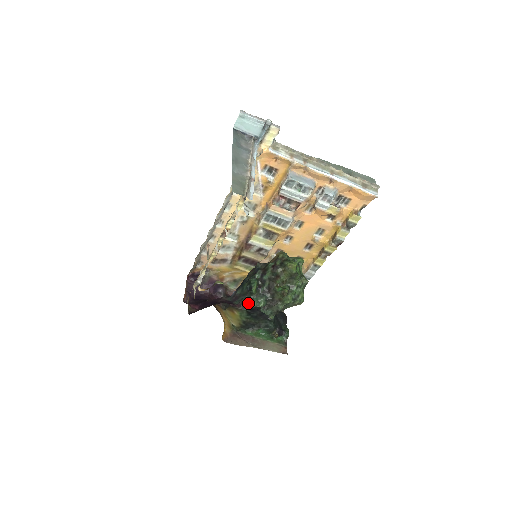
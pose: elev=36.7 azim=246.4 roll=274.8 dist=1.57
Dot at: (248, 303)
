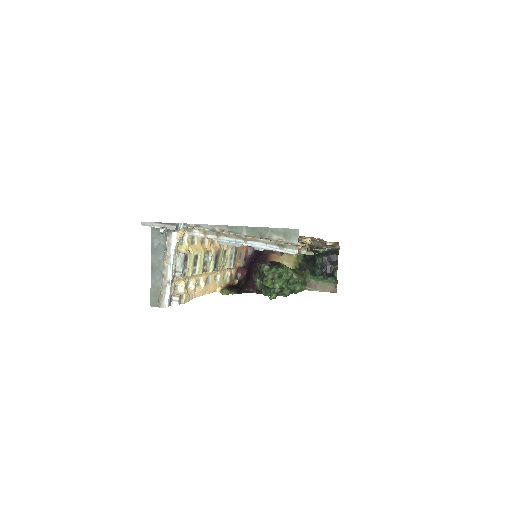
Dot at: (261, 291)
